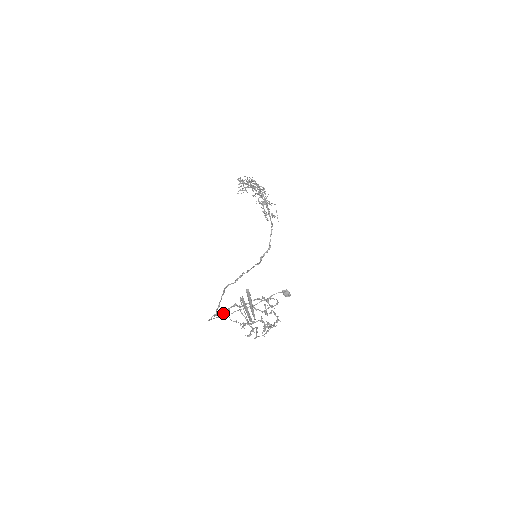
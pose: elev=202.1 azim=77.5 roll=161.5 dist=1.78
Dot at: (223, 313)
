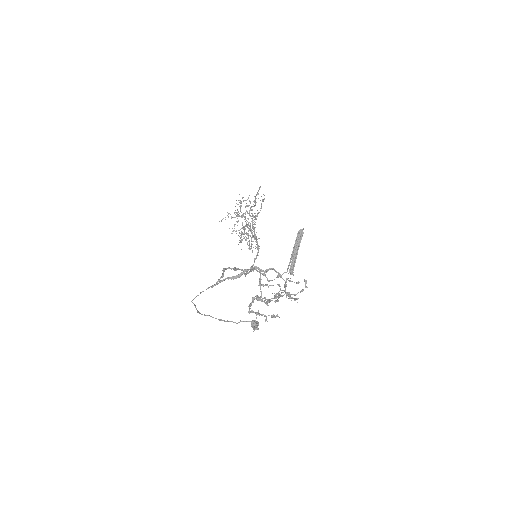
Dot at: (237, 275)
